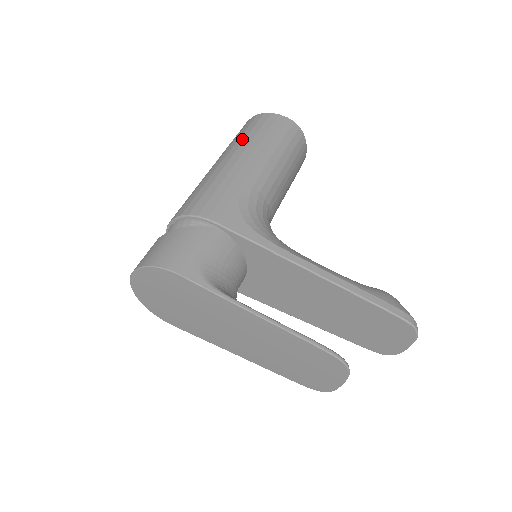
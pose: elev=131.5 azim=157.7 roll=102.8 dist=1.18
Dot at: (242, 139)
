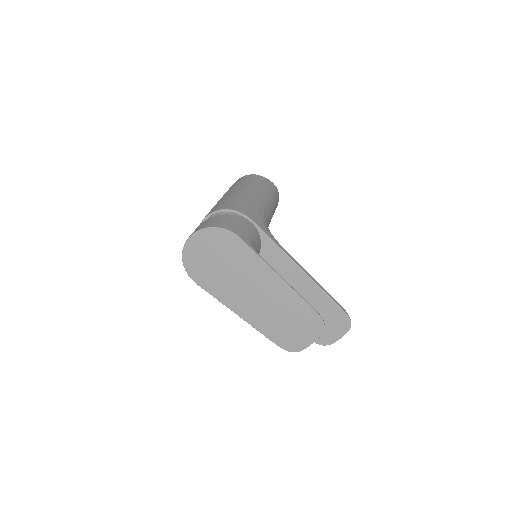
Dot at: (250, 183)
